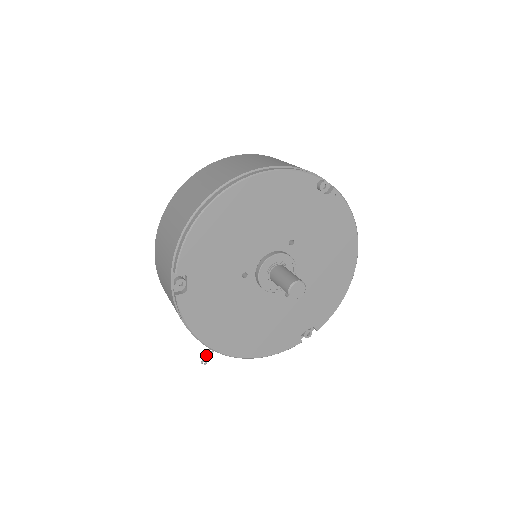
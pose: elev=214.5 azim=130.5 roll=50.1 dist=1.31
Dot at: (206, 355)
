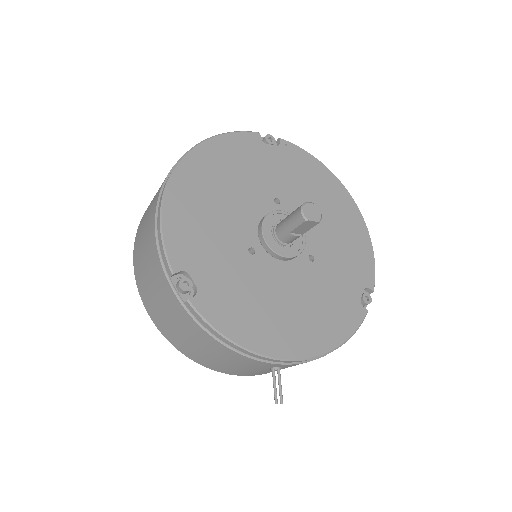
Dot at: (275, 389)
